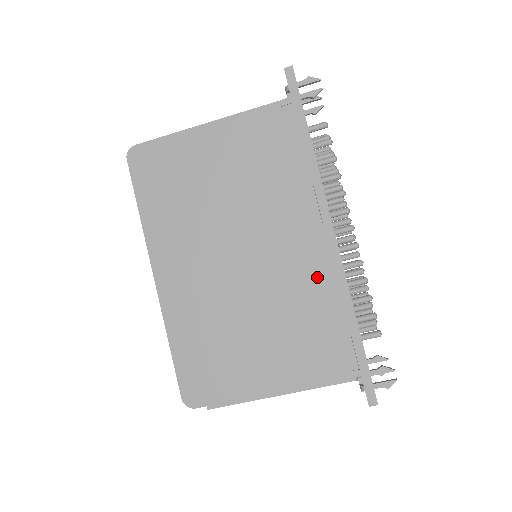
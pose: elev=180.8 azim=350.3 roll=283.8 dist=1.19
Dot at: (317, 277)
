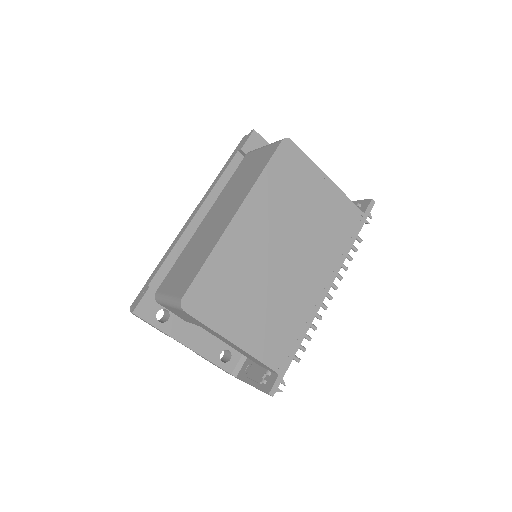
Dot at: (304, 305)
